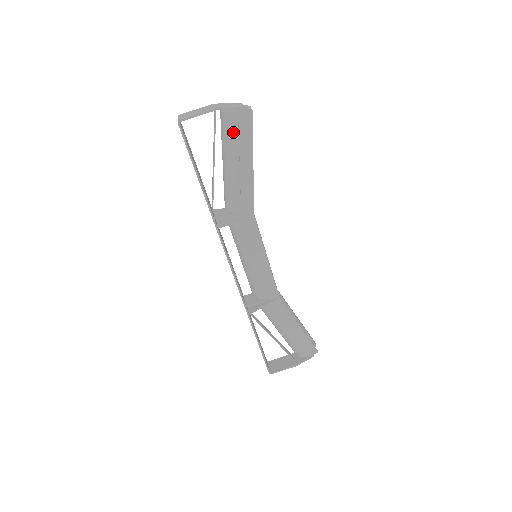
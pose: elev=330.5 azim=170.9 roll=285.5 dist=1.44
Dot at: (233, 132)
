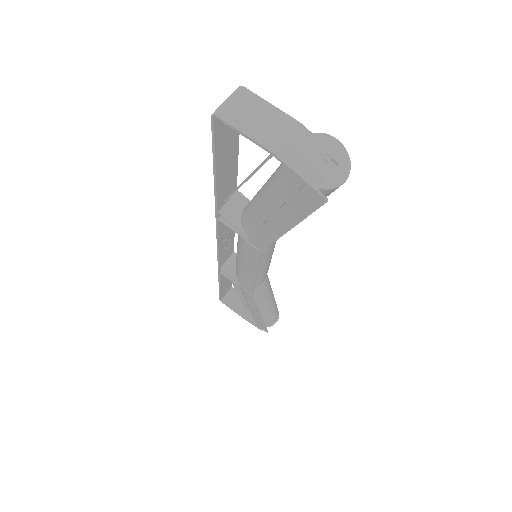
Dot at: (286, 188)
